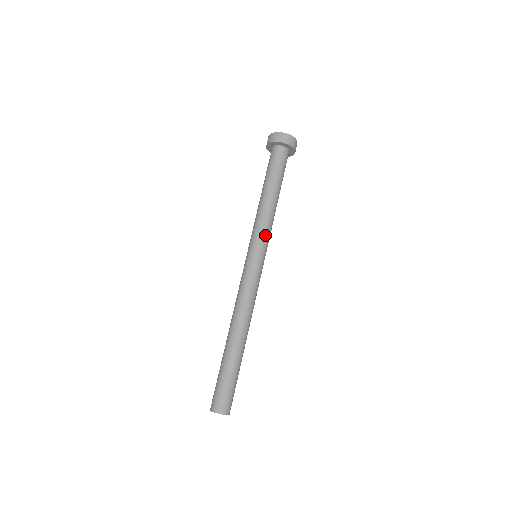
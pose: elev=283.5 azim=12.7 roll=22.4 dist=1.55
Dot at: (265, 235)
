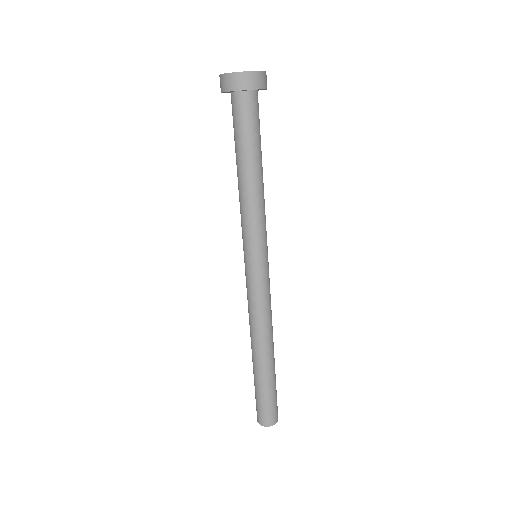
Dot at: (251, 233)
